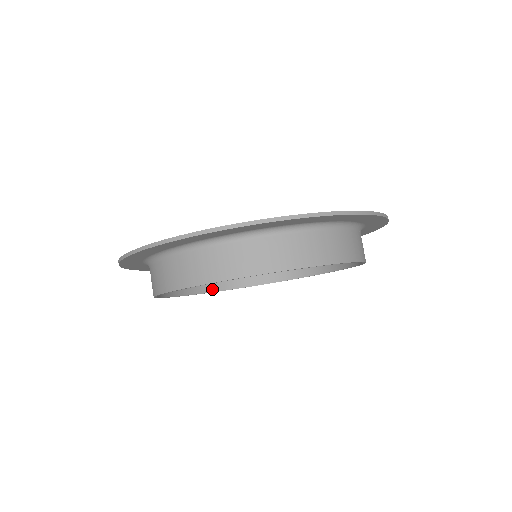
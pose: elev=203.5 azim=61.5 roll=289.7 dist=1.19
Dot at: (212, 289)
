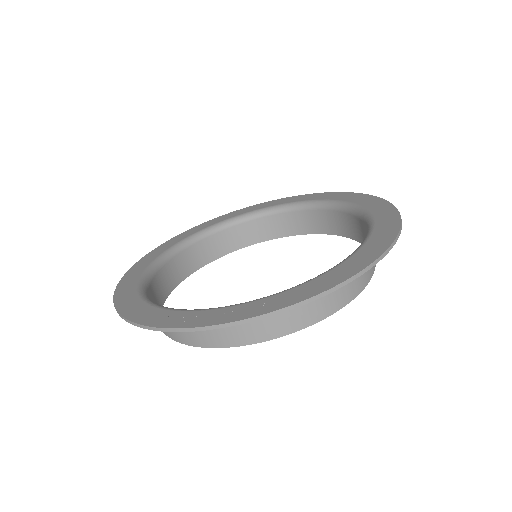
Dot at: (195, 268)
